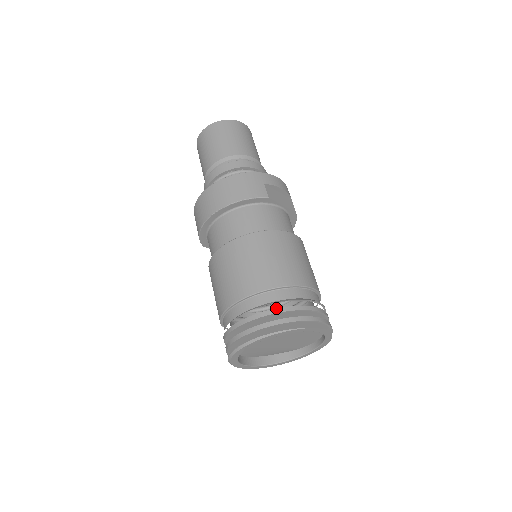
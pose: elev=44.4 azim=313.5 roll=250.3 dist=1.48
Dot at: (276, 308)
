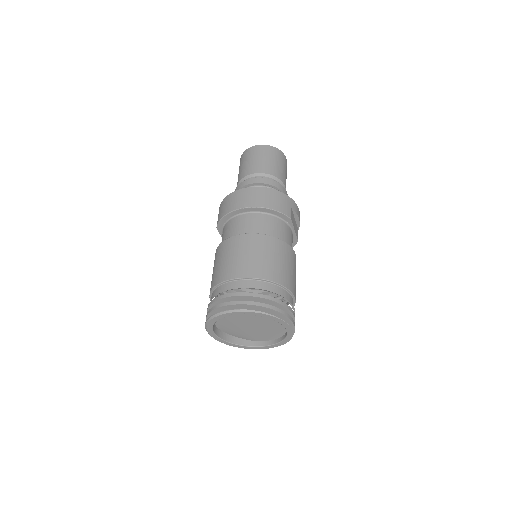
Dot at: (270, 296)
